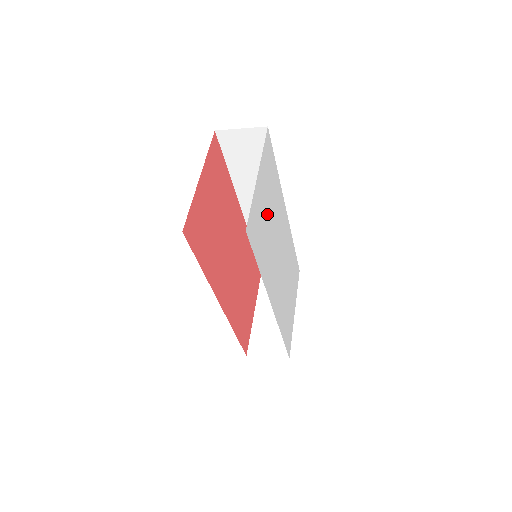
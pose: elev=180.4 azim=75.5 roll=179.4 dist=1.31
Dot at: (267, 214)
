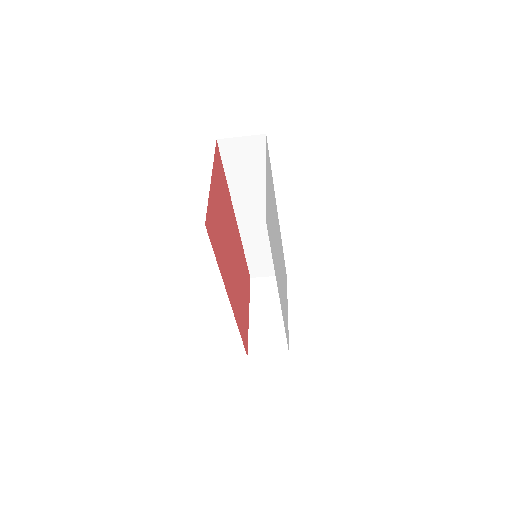
Dot at: (271, 212)
